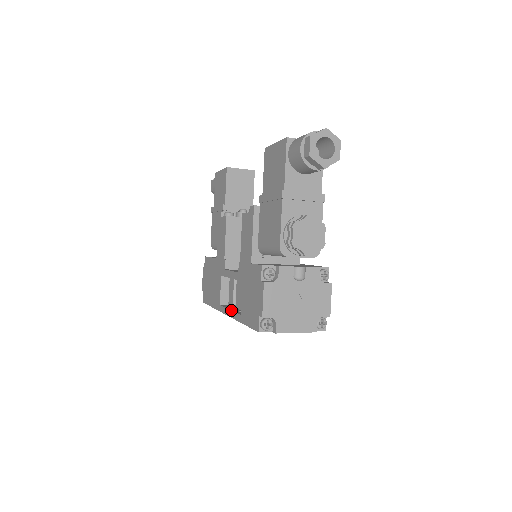
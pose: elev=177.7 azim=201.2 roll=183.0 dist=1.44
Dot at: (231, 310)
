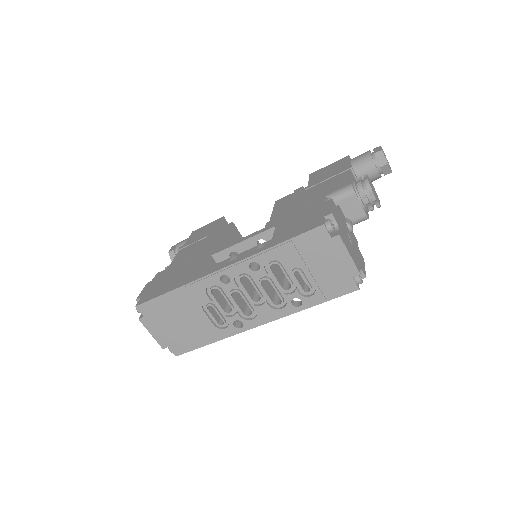
Dot at: (242, 256)
